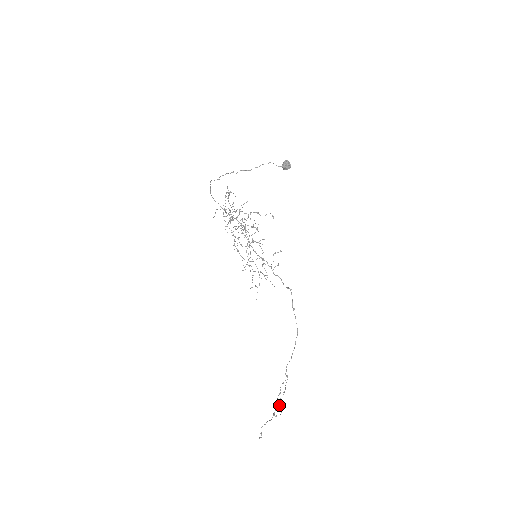
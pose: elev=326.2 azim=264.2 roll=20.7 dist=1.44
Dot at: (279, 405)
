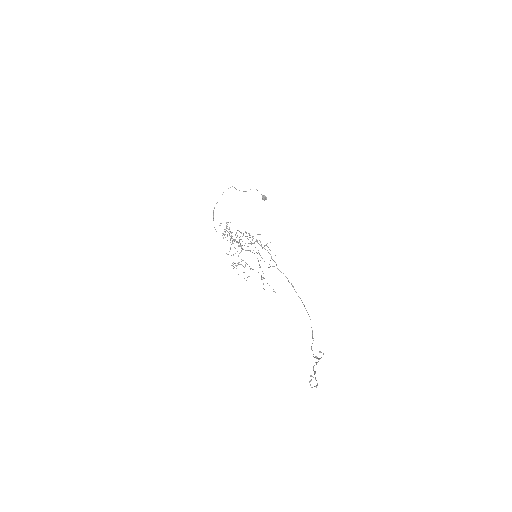
Dot at: (319, 359)
